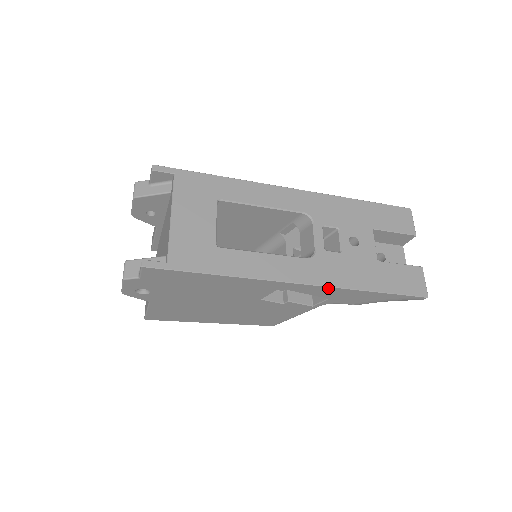
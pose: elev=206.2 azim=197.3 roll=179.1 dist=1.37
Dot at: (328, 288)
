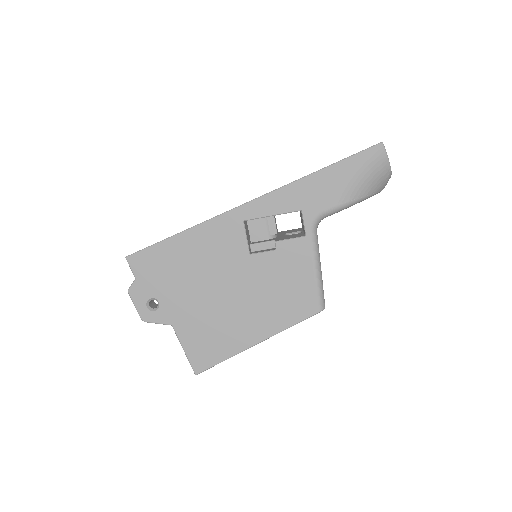
Dot at: (279, 192)
